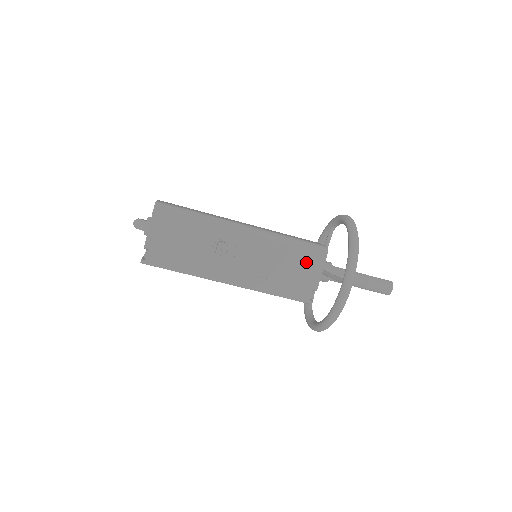
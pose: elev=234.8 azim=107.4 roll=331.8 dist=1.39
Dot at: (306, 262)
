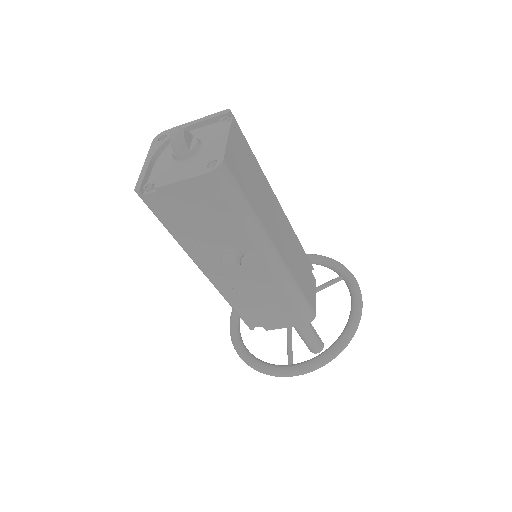
Dot at: (285, 315)
